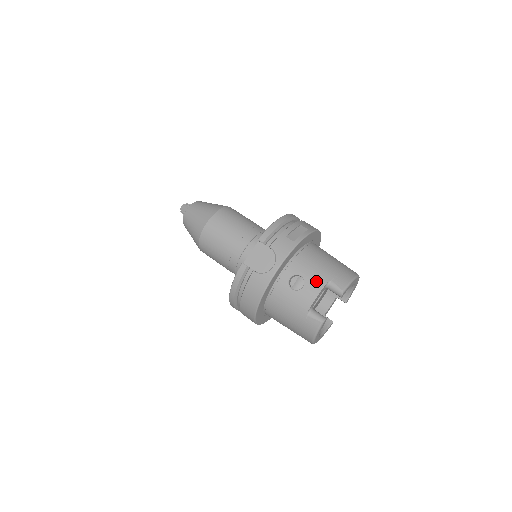
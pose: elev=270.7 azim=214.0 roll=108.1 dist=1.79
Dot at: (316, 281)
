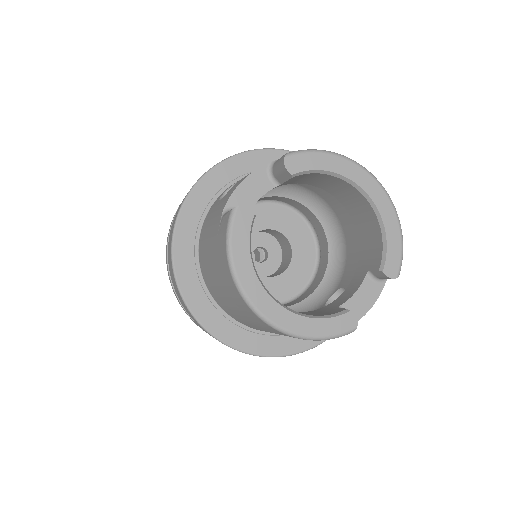
Dot at: occluded
